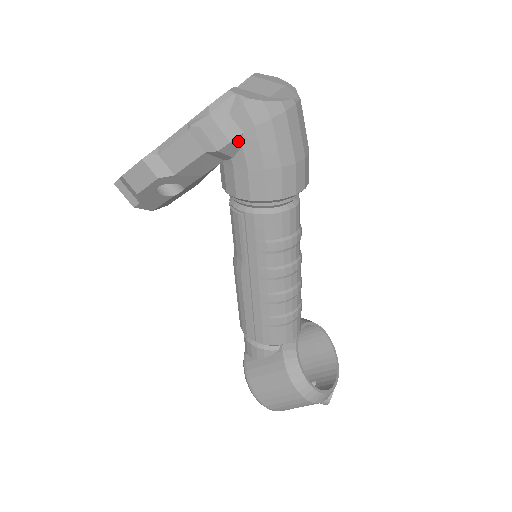
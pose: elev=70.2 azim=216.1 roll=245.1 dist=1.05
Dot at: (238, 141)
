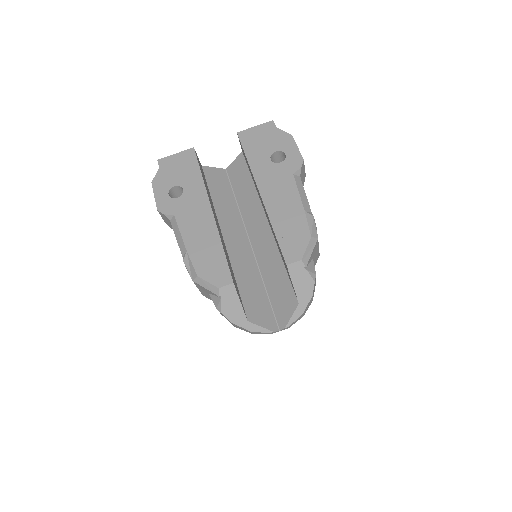
Dot at: occluded
